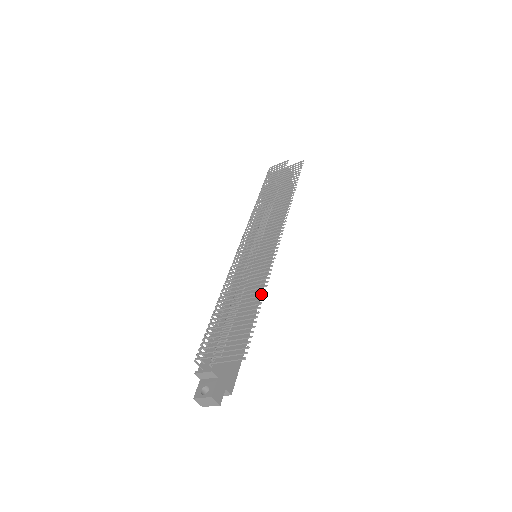
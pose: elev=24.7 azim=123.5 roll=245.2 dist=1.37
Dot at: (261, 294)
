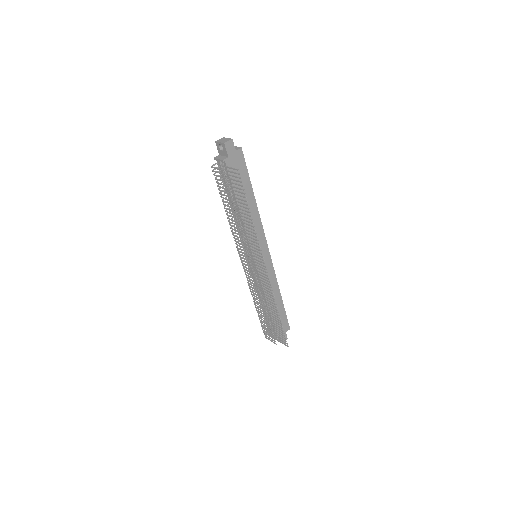
Dot at: occluded
